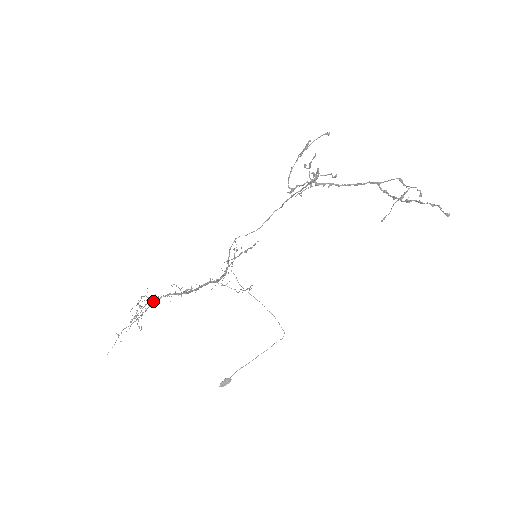
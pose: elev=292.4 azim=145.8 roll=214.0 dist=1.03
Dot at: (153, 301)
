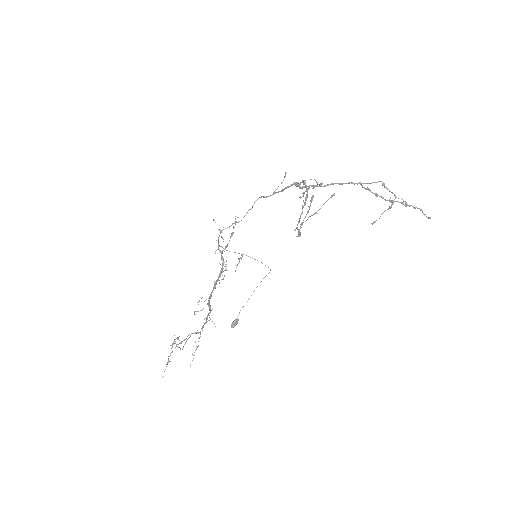
Dot at: occluded
